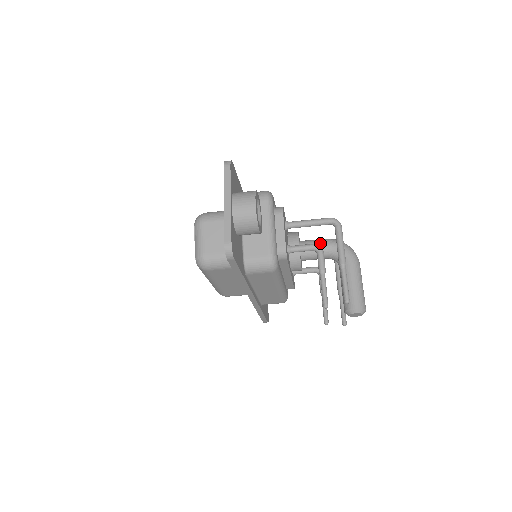
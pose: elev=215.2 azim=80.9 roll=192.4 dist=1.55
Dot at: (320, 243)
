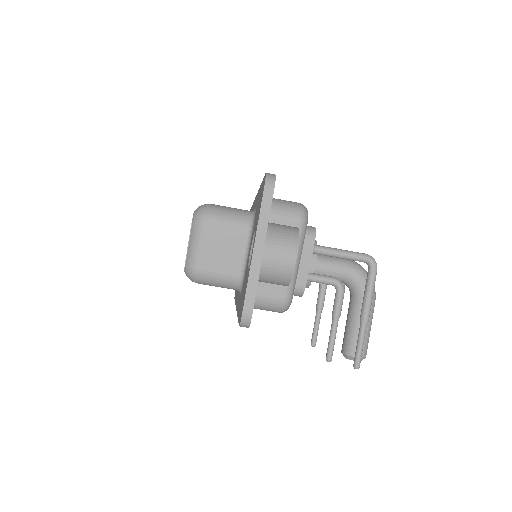
Dot at: (339, 266)
